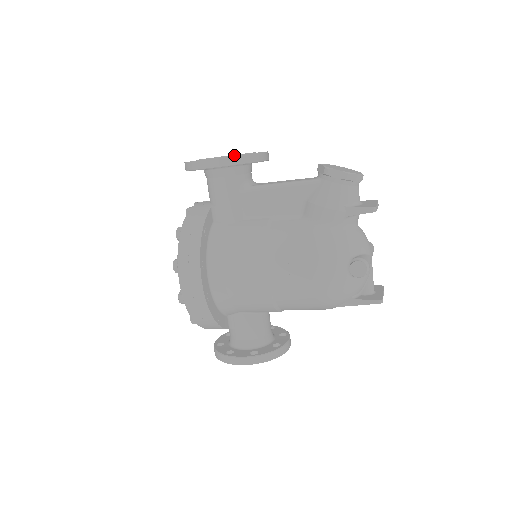
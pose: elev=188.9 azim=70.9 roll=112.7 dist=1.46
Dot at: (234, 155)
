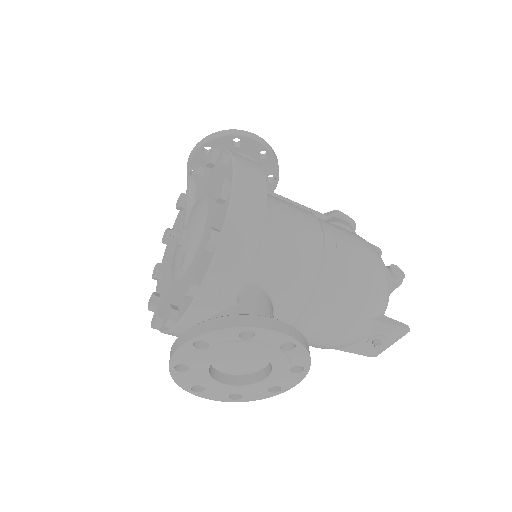
Dot at: occluded
